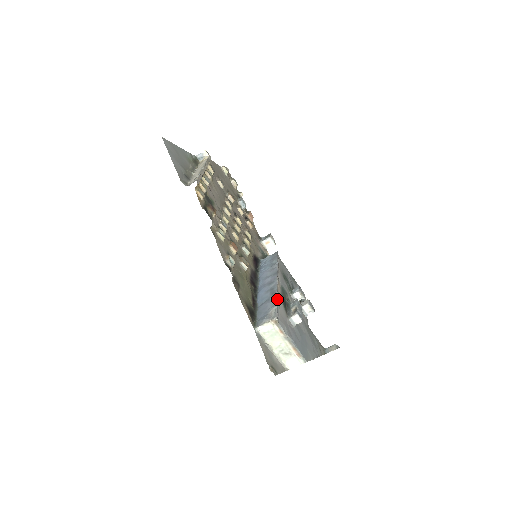
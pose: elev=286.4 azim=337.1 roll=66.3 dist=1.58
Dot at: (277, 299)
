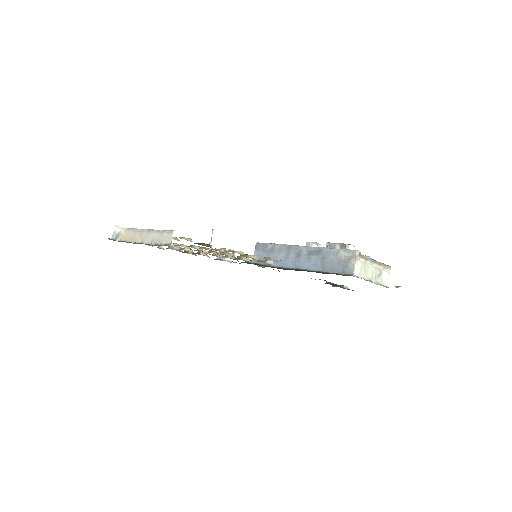
Dot at: (330, 248)
